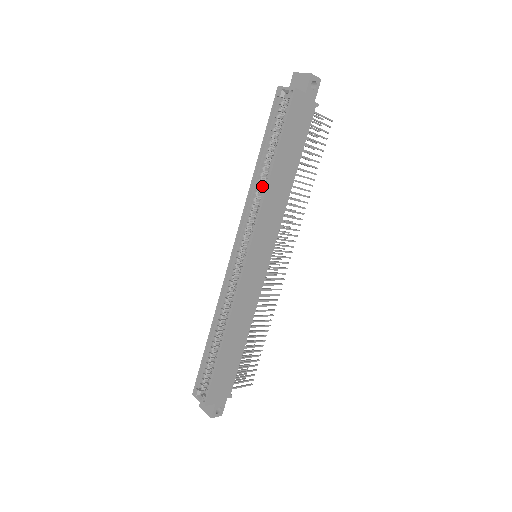
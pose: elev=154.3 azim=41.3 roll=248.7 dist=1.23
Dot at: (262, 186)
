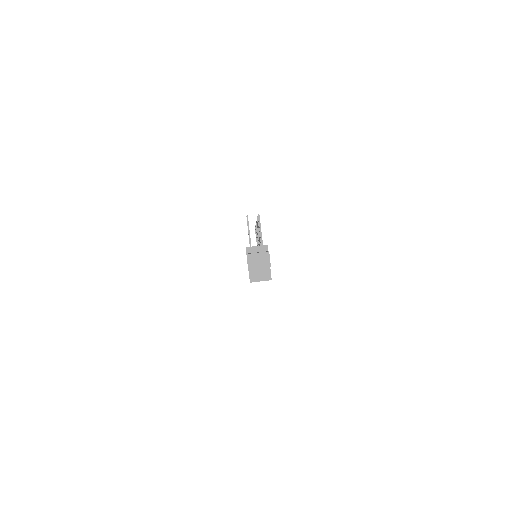
Dot at: occluded
